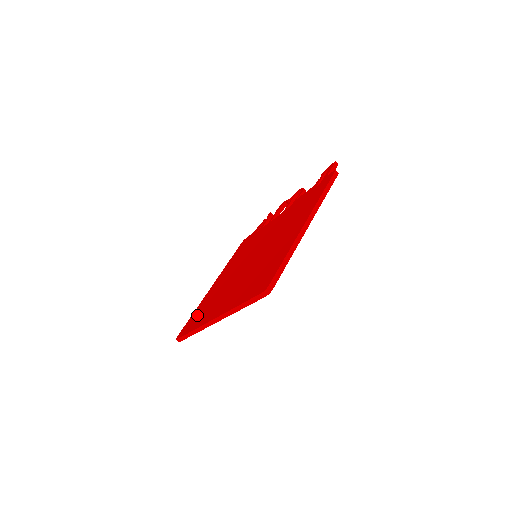
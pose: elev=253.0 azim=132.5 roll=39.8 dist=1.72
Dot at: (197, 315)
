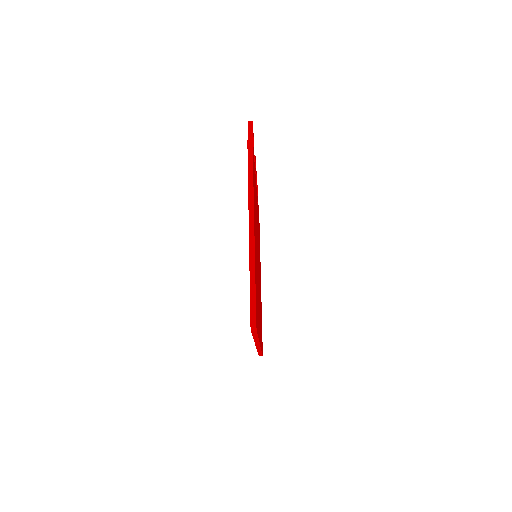
Dot at: occluded
